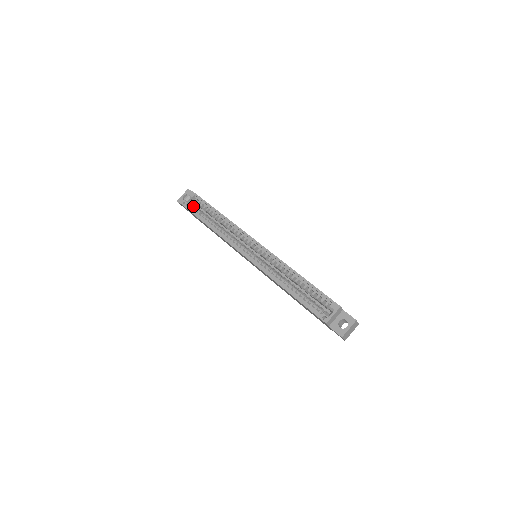
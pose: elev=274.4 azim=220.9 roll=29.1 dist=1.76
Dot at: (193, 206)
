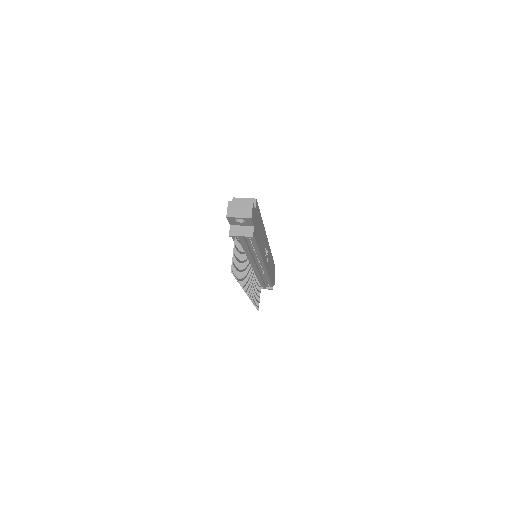
Dot at: occluded
